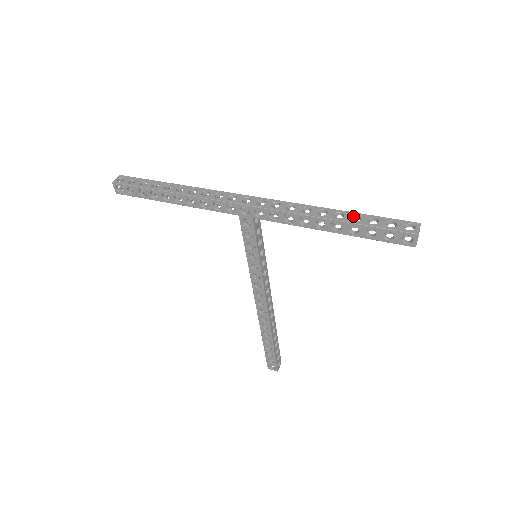
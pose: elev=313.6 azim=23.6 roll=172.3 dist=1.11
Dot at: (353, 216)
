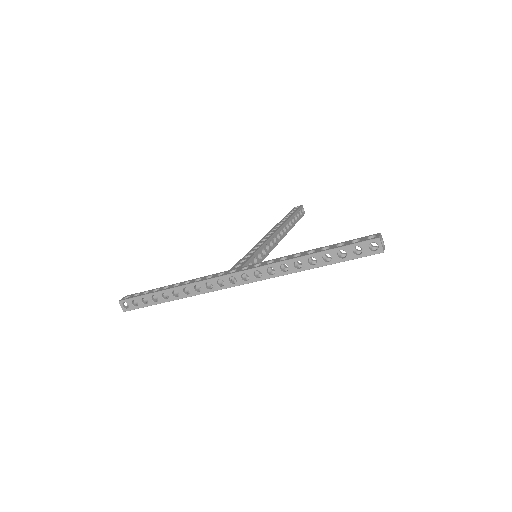
Dot at: occluded
